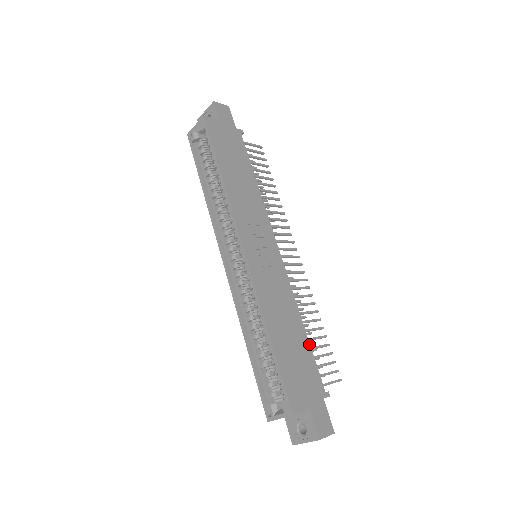
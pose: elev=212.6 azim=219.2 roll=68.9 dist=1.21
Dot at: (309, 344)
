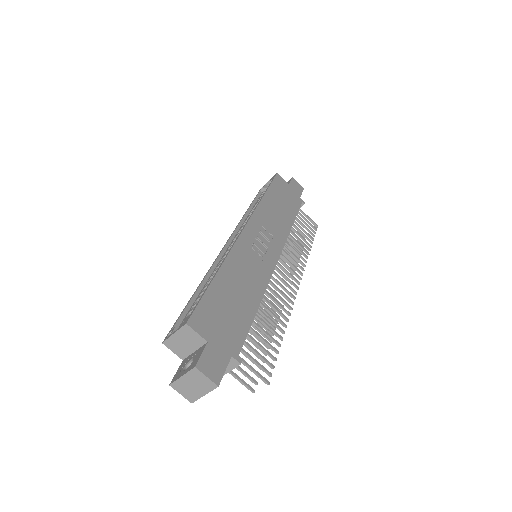
Dot at: (253, 318)
